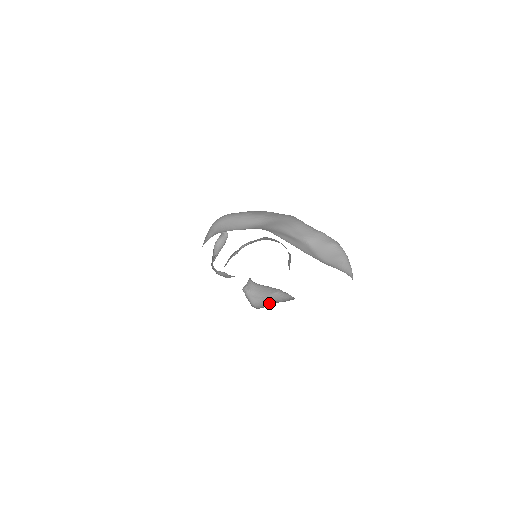
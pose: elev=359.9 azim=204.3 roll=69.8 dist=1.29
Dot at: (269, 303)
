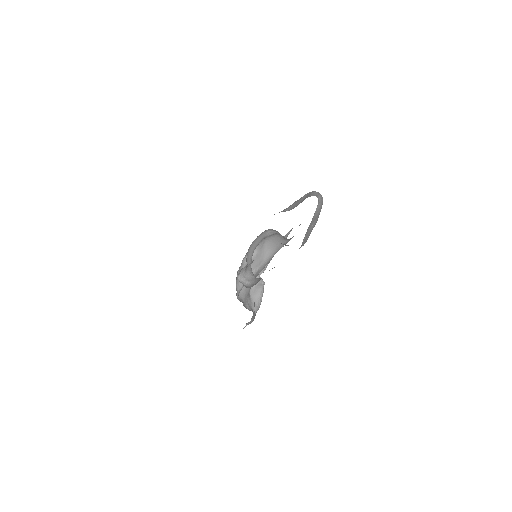
Dot at: occluded
